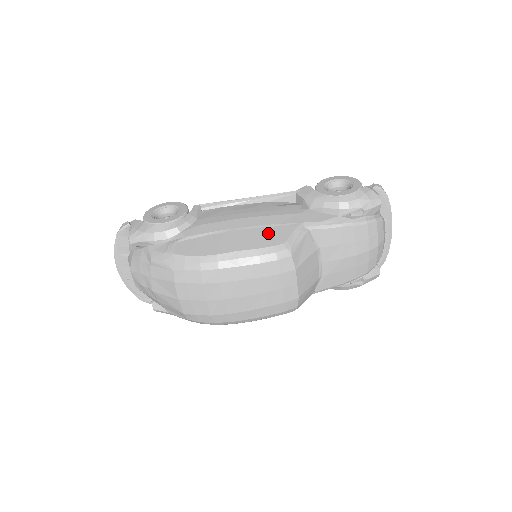
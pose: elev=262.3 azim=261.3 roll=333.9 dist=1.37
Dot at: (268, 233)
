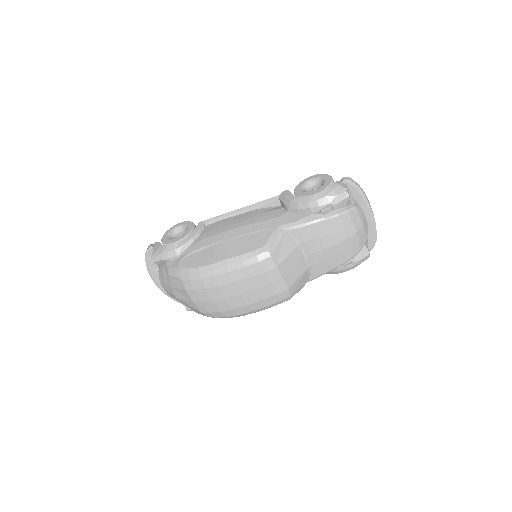
Dot at: (251, 240)
